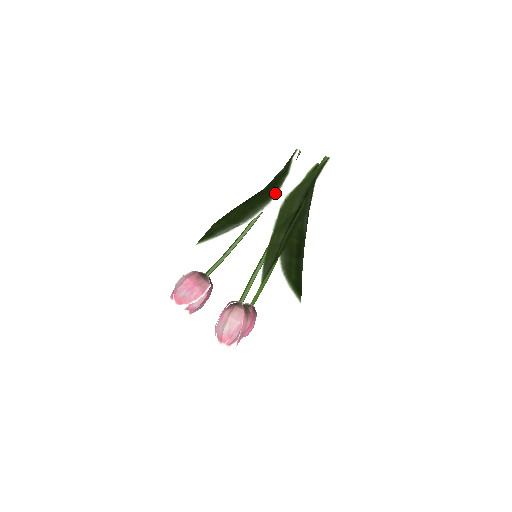
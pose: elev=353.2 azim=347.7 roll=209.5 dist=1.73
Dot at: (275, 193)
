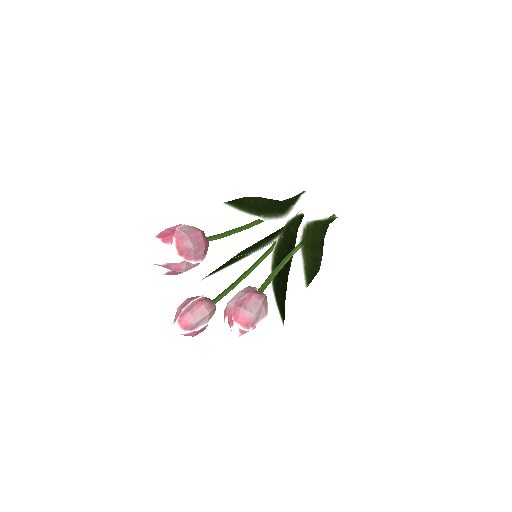
Dot at: (286, 212)
